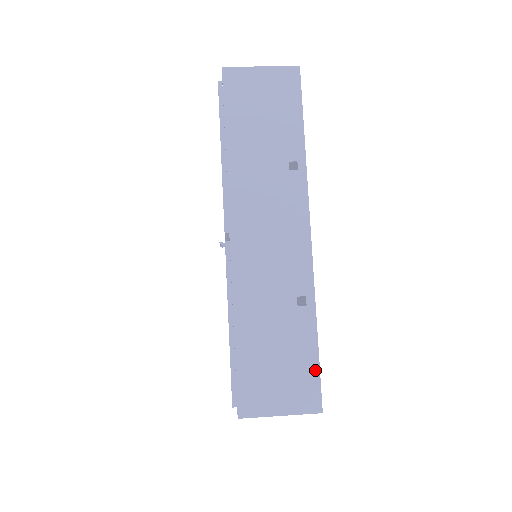
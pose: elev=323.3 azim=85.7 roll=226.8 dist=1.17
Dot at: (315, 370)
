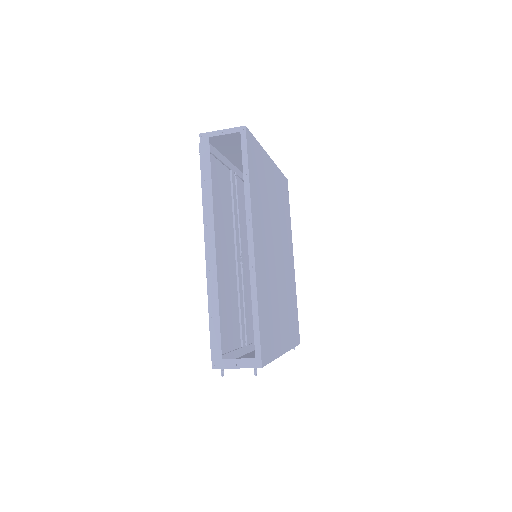
Dot at: occluded
